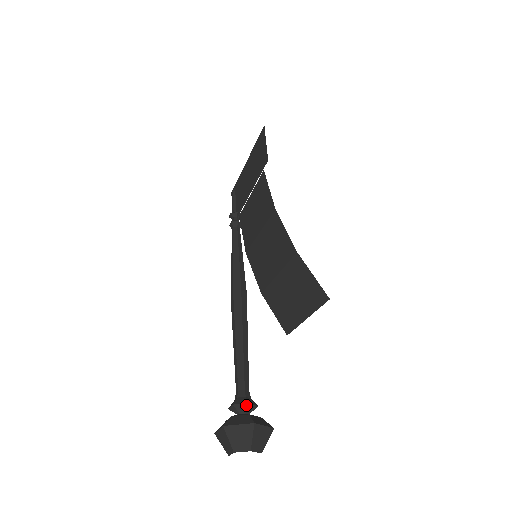
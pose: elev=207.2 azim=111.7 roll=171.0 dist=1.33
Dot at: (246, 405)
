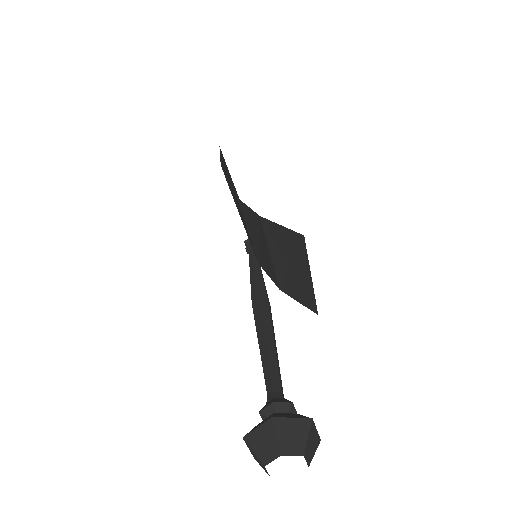
Dot at: (272, 406)
